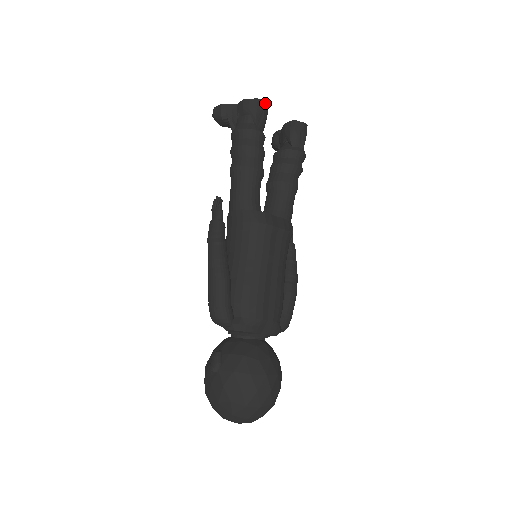
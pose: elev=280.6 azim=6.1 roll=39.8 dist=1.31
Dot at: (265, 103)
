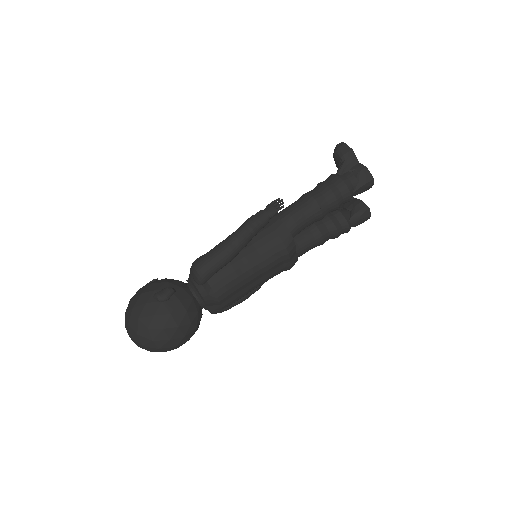
Dot at: occluded
